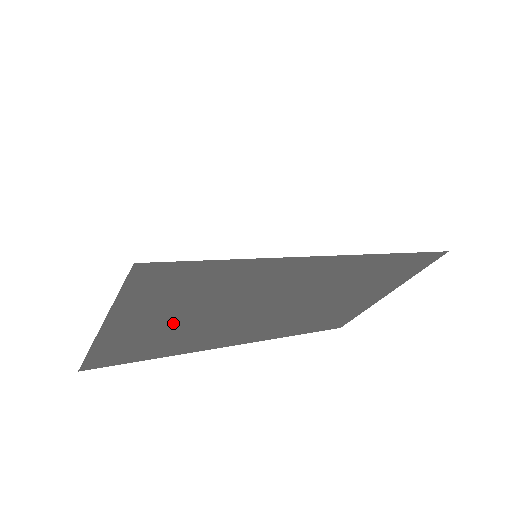
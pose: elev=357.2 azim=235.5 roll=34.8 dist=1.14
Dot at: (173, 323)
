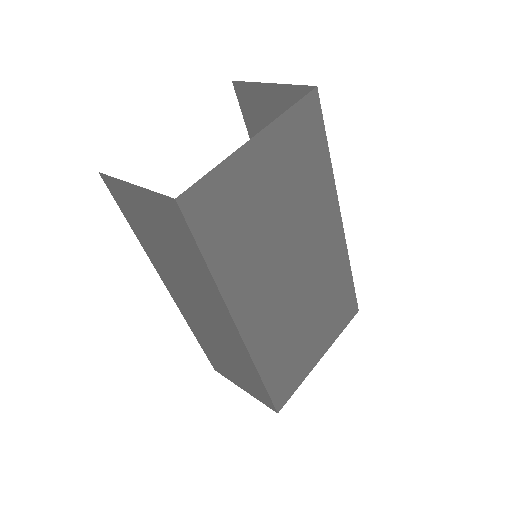
Dot at: (266, 200)
